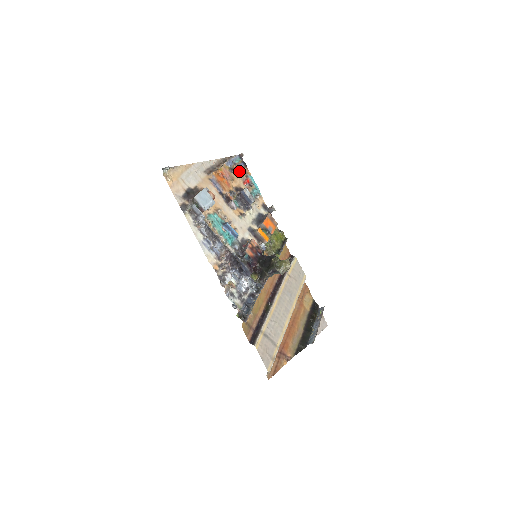
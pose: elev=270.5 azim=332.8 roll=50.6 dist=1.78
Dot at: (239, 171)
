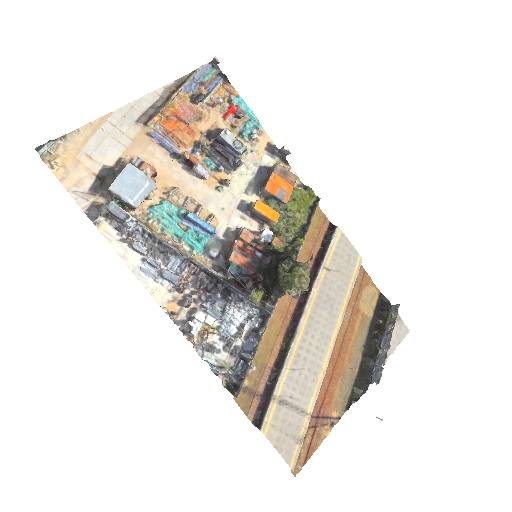
Dot at: (213, 95)
